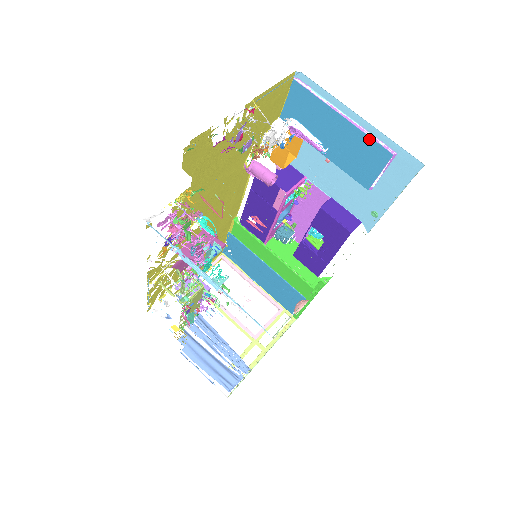
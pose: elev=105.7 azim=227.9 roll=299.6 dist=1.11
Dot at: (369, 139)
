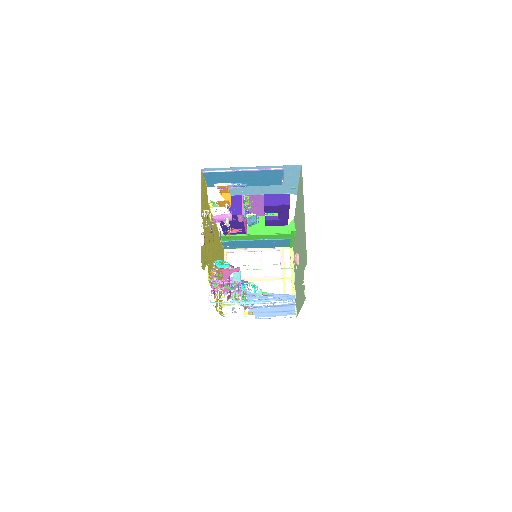
Dot at: (265, 171)
